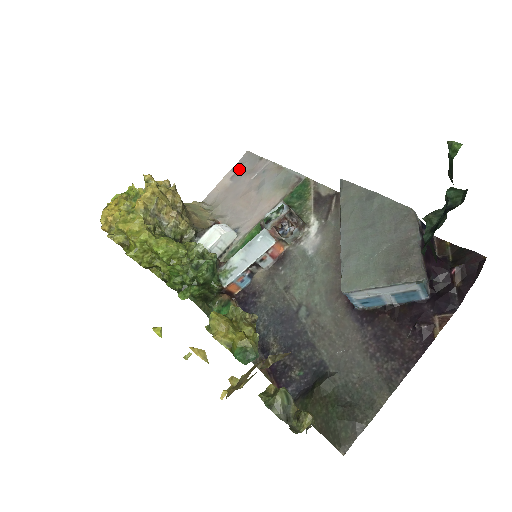
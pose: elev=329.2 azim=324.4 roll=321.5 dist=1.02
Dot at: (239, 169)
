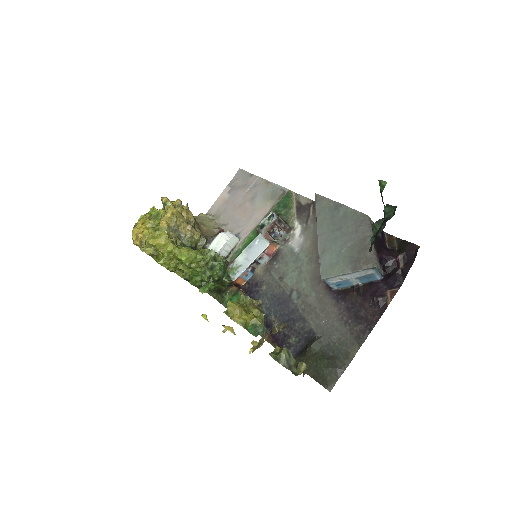
Dot at: (234, 184)
